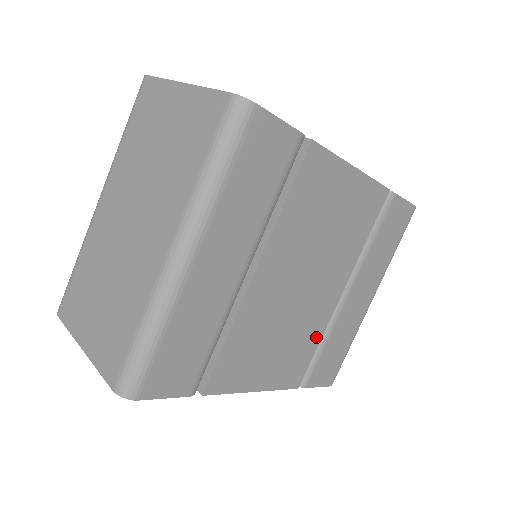
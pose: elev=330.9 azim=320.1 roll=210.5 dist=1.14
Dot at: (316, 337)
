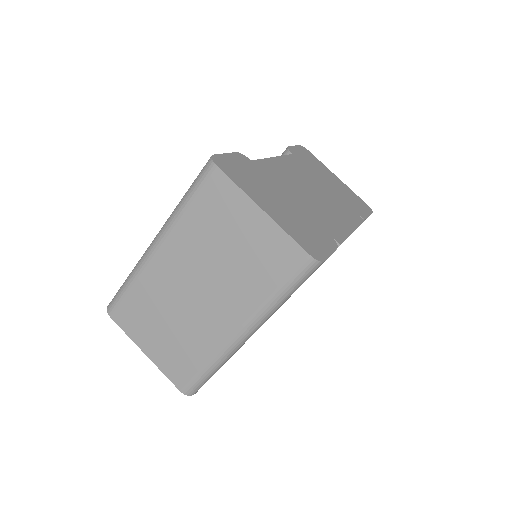
Dot at: occluded
